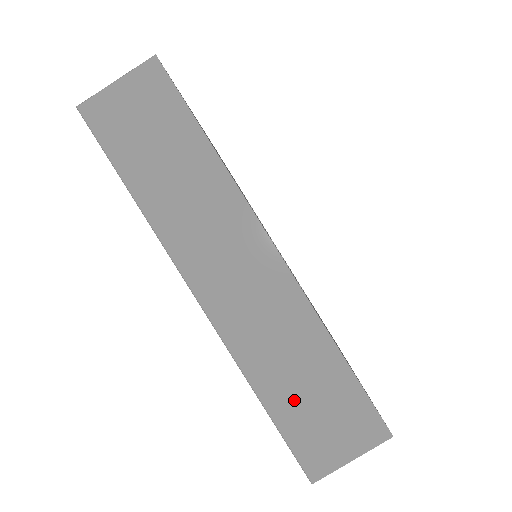
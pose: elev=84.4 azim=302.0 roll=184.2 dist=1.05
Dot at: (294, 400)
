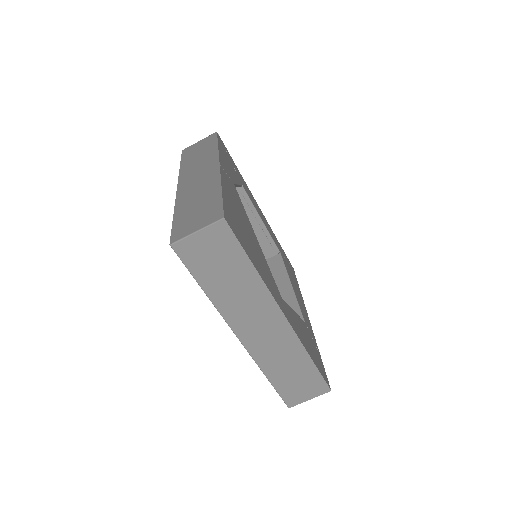
Dot at: (285, 379)
